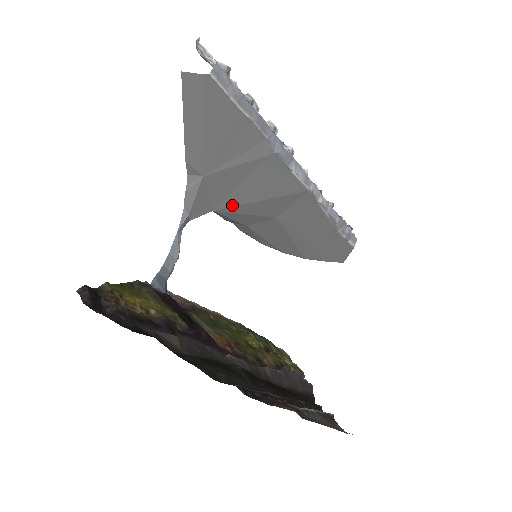
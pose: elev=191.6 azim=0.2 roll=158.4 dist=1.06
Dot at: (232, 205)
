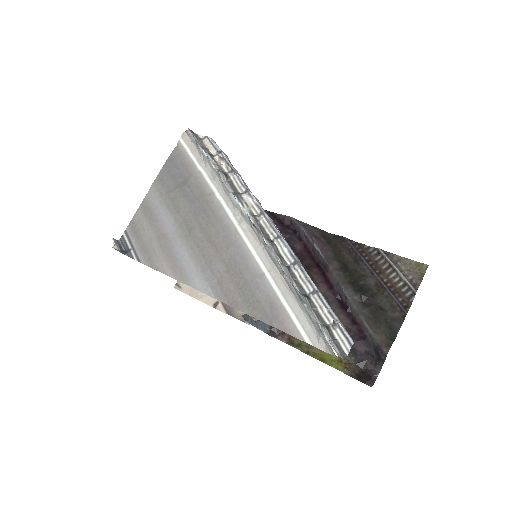
Dot at: occluded
